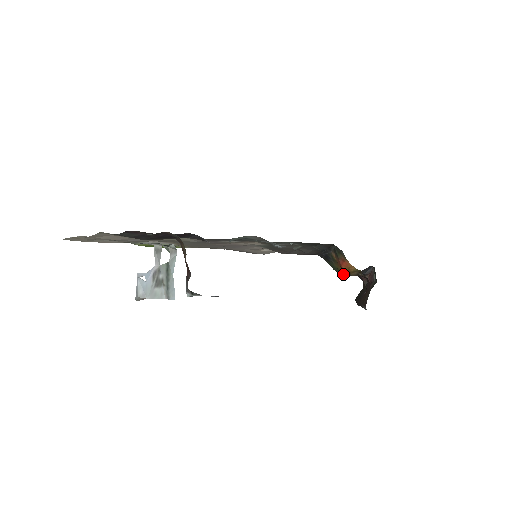
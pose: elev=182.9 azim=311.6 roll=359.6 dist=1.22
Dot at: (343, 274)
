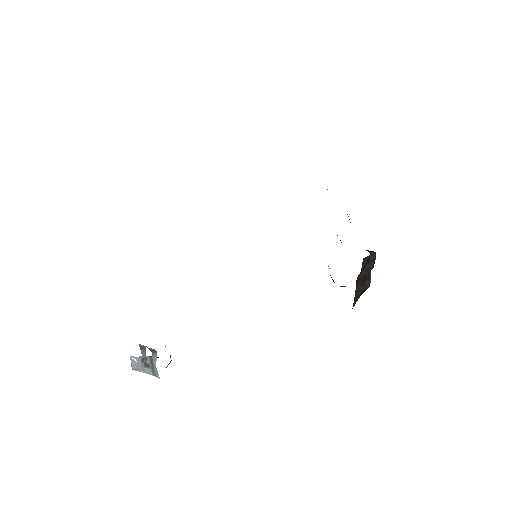
Dot at: occluded
